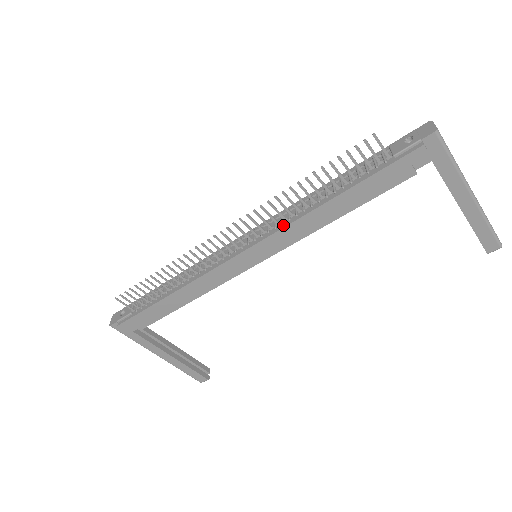
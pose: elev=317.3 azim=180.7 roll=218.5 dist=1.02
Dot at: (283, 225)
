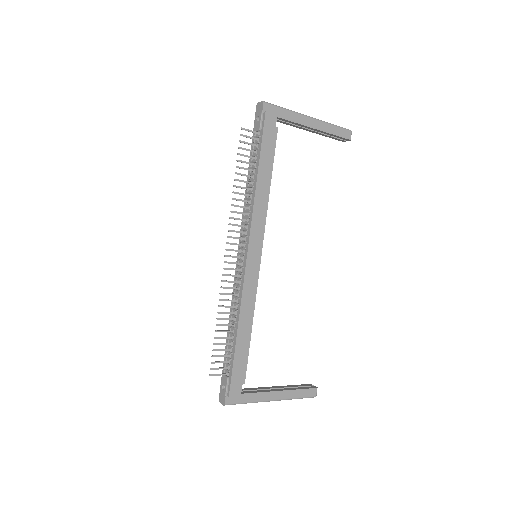
Dot at: (250, 217)
